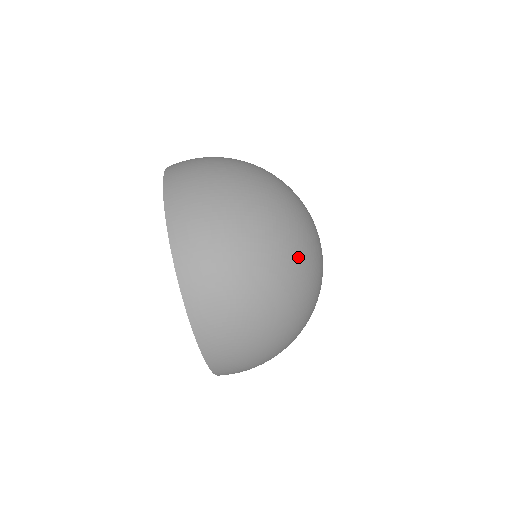
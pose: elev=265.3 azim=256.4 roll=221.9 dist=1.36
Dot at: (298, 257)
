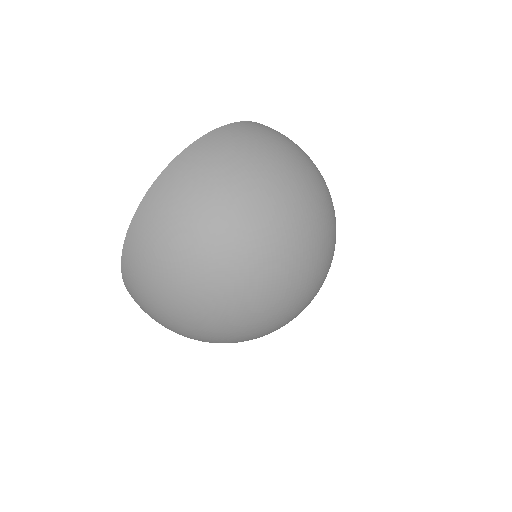
Dot at: (268, 248)
